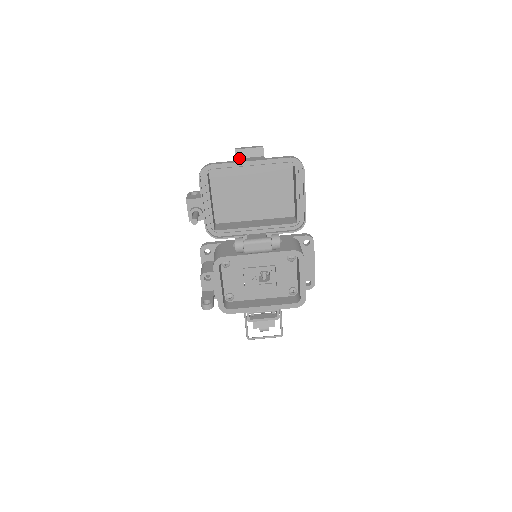
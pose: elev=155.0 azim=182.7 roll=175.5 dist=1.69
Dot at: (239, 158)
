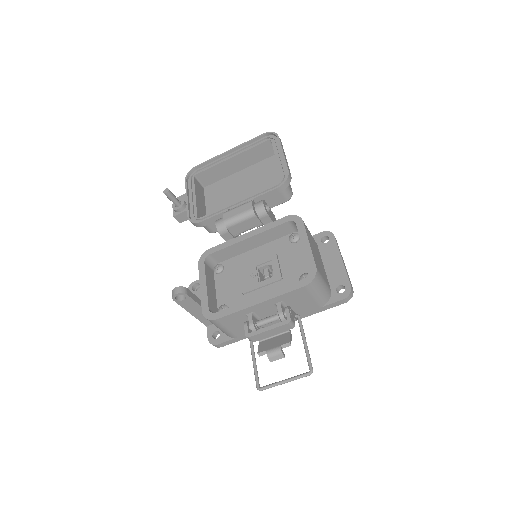
Dot at: occluded
